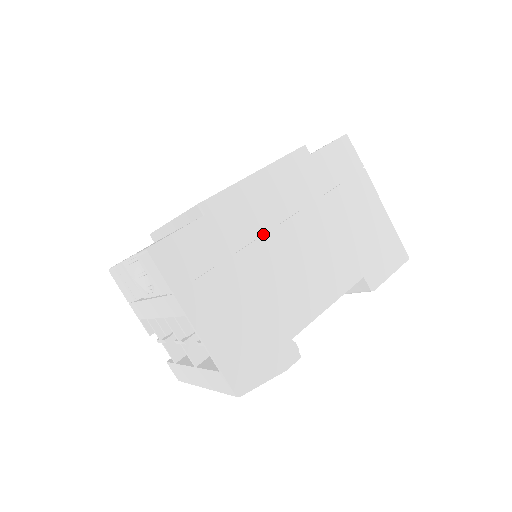
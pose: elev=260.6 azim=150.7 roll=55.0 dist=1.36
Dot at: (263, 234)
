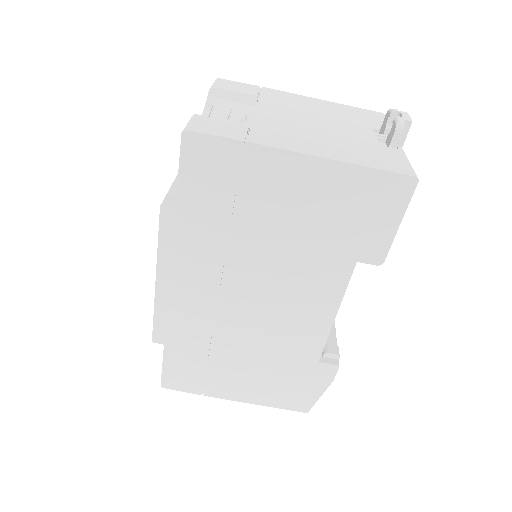
Dot at: (216, 318)
